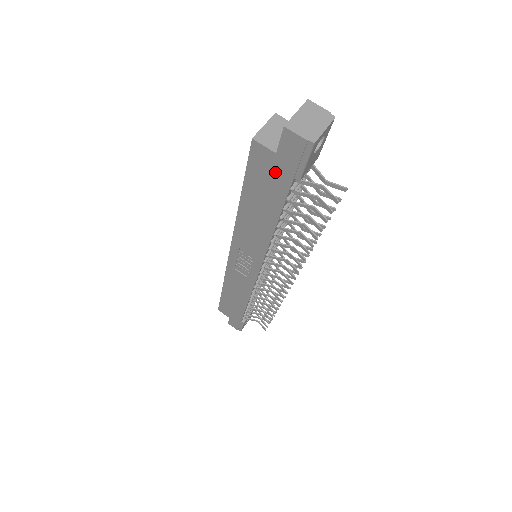
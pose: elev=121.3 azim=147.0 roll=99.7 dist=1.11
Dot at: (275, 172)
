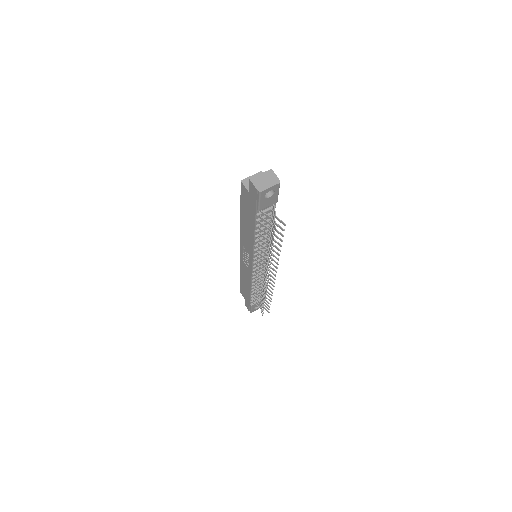
Dot at: (250, 202)
